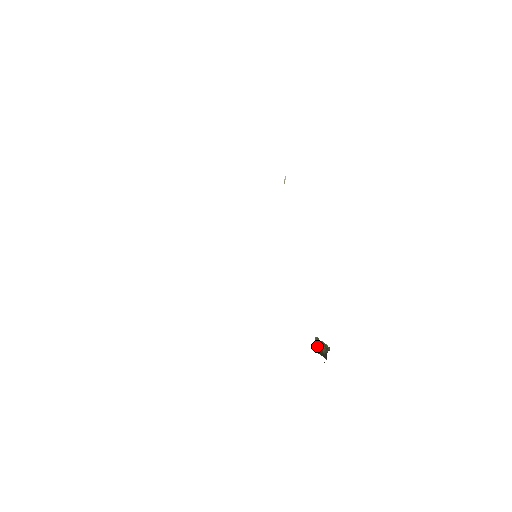
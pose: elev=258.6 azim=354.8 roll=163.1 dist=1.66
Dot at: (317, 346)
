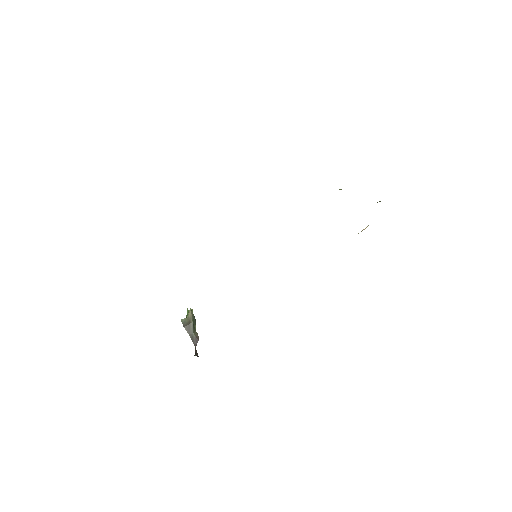
Dot at: (189, 321)
